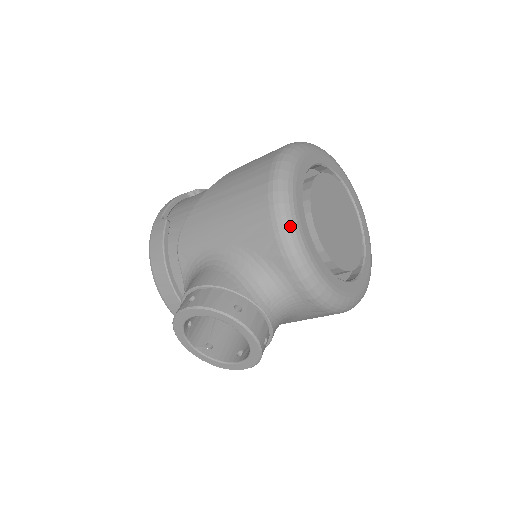
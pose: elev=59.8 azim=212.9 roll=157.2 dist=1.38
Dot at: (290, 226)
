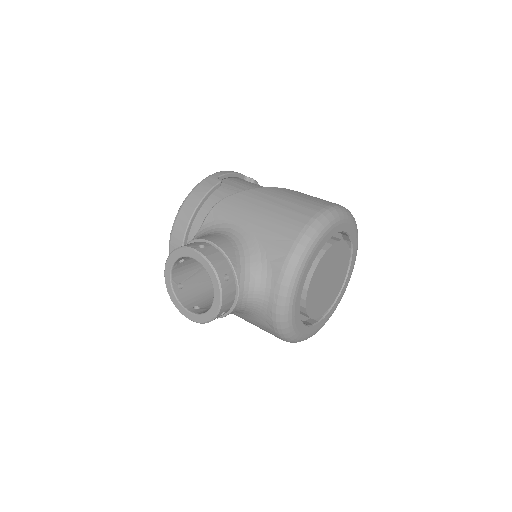
Dot at: (302, 256)
